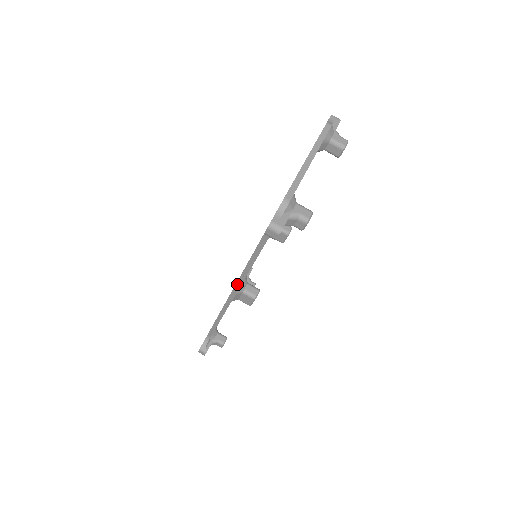
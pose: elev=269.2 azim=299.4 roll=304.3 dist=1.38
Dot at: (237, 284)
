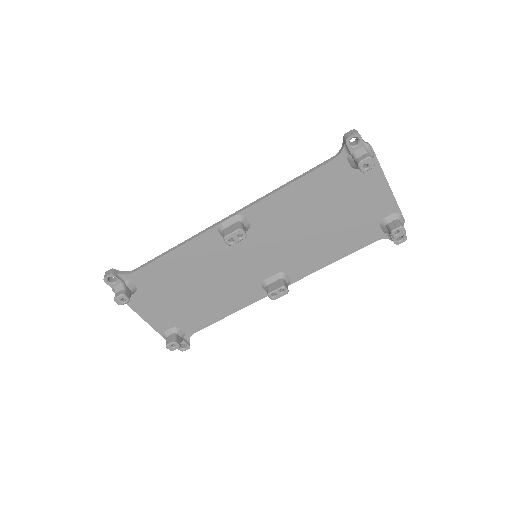
Dot at: (251, 204)
